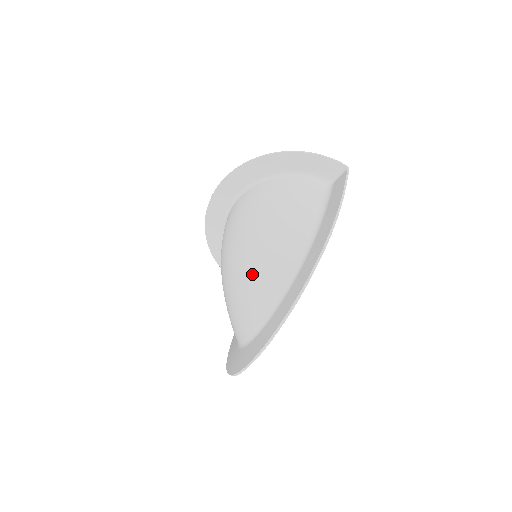
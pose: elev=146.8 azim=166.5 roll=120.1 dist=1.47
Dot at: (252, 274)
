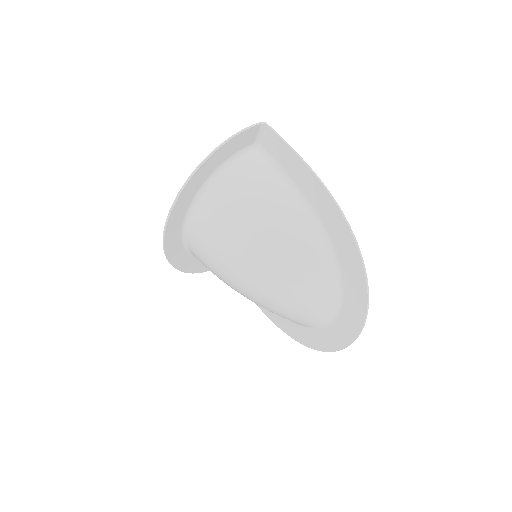
Dot at: (295, 283)
